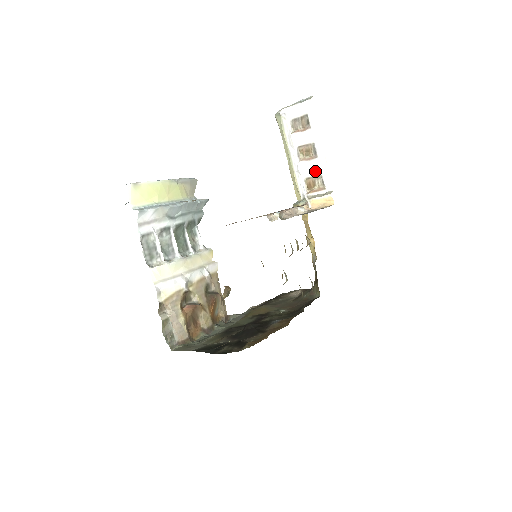
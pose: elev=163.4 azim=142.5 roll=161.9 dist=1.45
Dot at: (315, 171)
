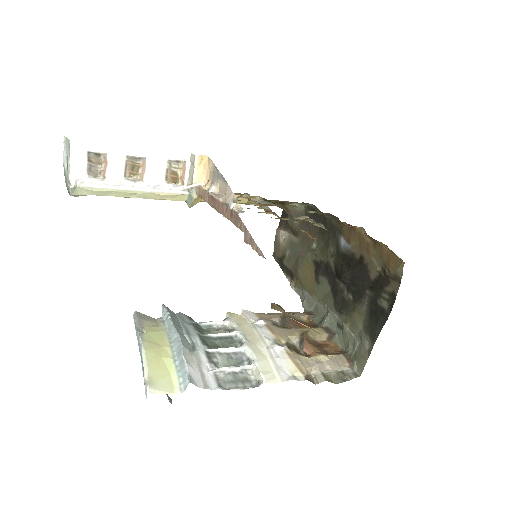
Dot at: (161, 166)
